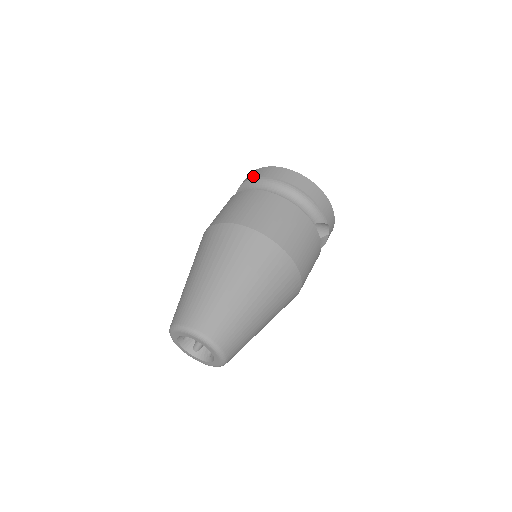
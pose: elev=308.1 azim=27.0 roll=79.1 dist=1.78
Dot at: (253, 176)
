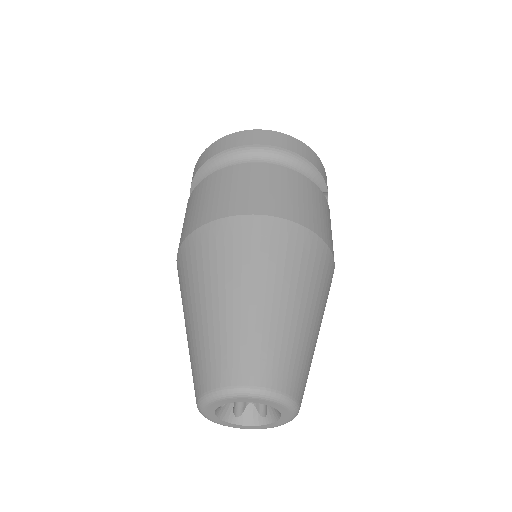
Dot at: (219, 149)
